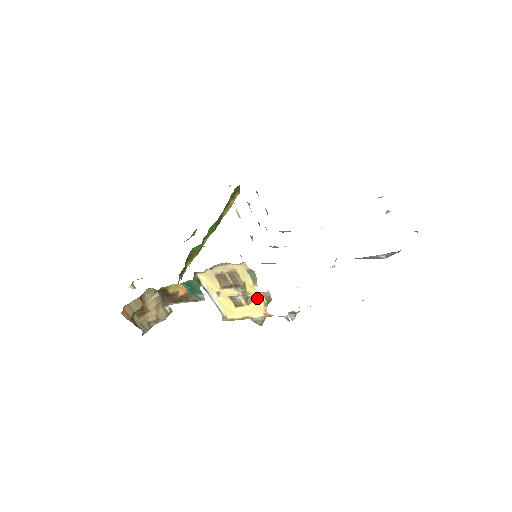
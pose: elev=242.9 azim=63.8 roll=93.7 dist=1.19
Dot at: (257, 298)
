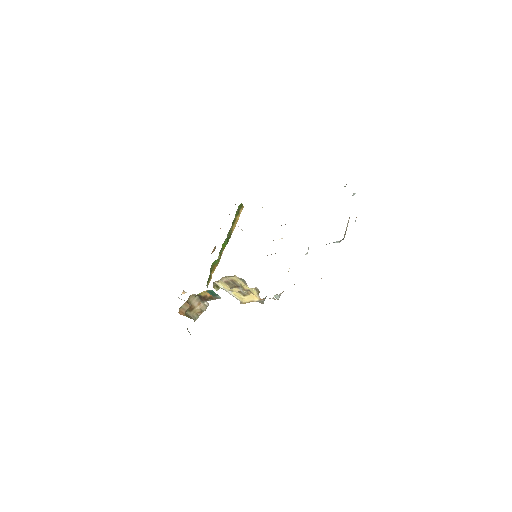
Dot at: (252, 291)
